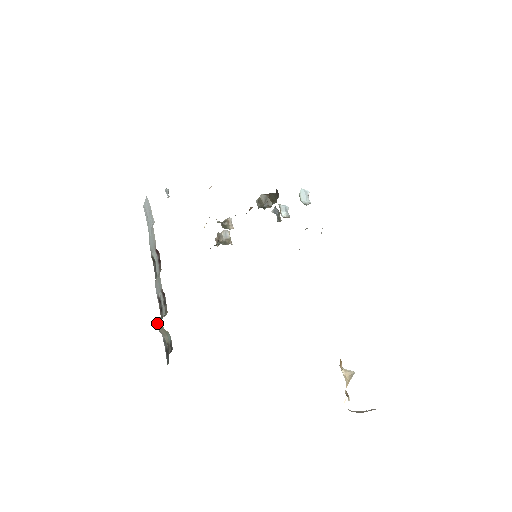
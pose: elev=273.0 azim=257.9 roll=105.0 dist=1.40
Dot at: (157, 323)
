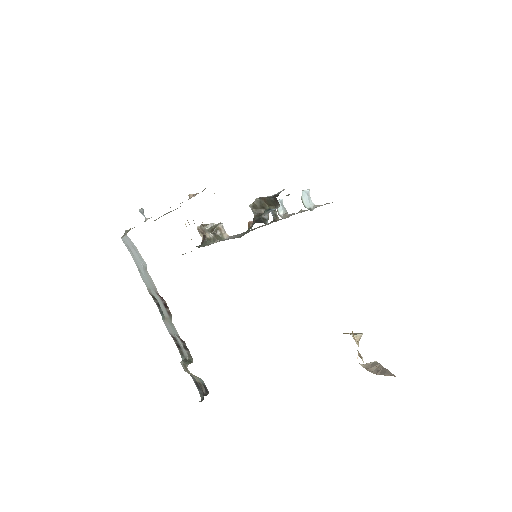
Dot at: (182, 366)
